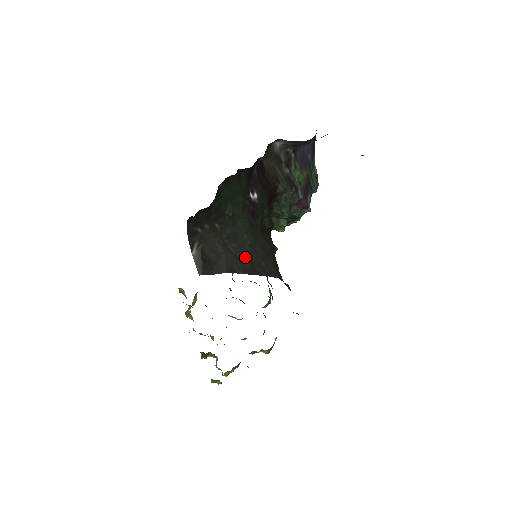
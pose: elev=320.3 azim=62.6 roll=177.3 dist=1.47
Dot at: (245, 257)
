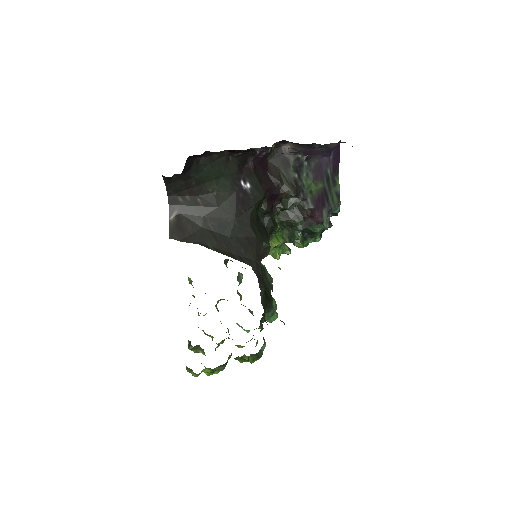
Dot at: (224, 238)
